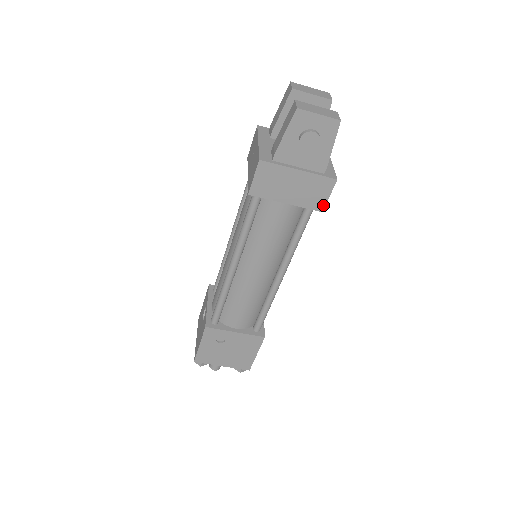
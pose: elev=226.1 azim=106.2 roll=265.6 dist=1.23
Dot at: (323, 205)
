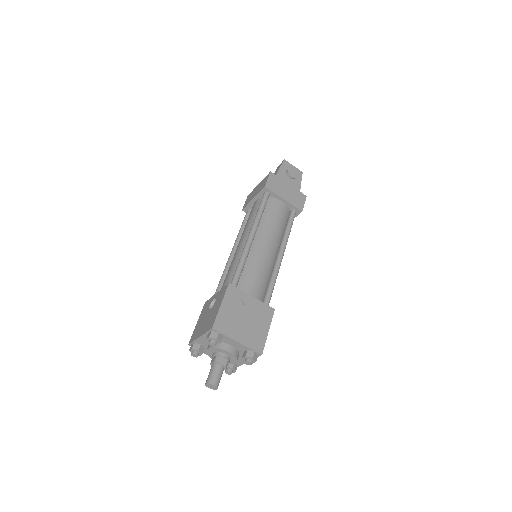
Dot at: (302, 208)
